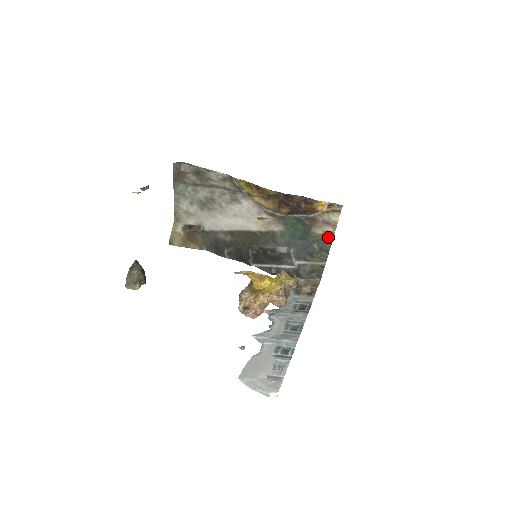
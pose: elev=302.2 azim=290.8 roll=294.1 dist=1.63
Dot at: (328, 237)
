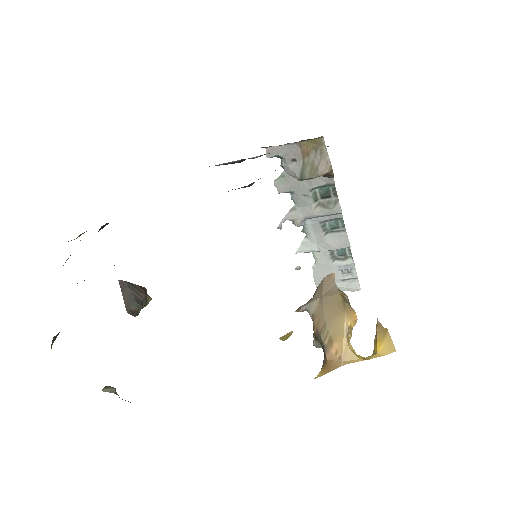
Dot at: occluded
